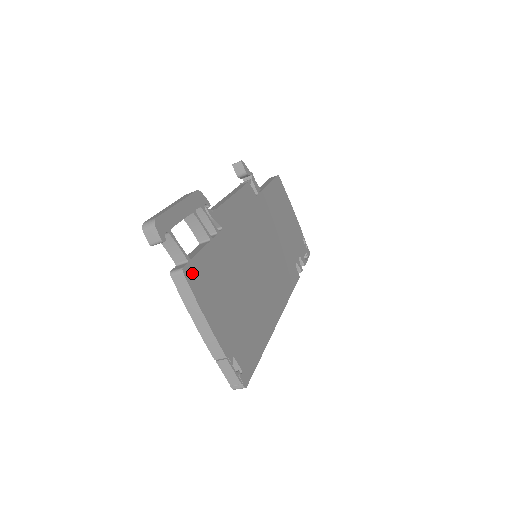
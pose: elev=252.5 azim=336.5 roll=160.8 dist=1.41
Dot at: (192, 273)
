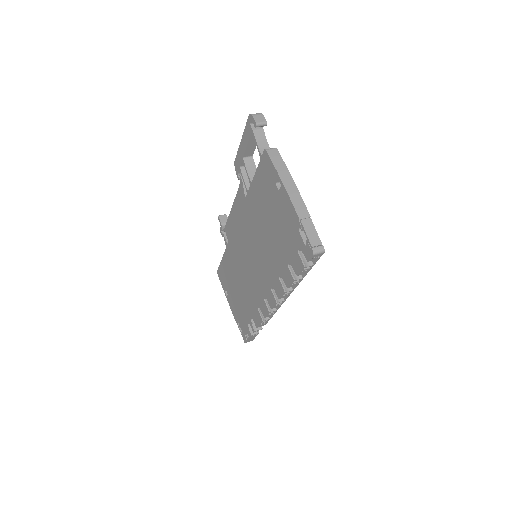
Dot at: occluded
